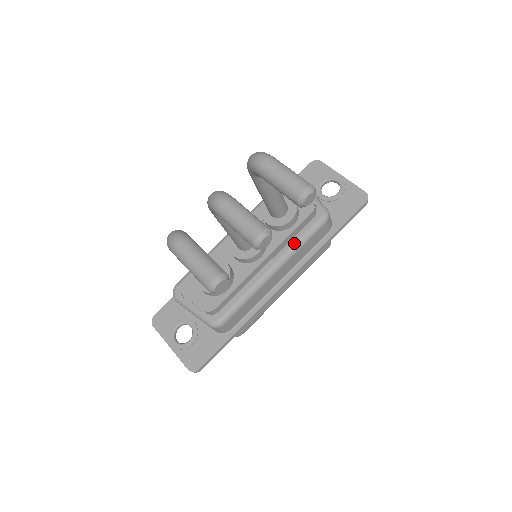
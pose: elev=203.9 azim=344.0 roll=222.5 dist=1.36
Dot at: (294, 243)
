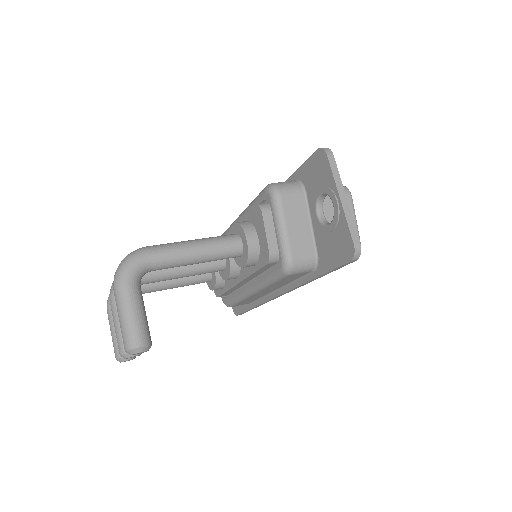
Dot at: (261, 280)
